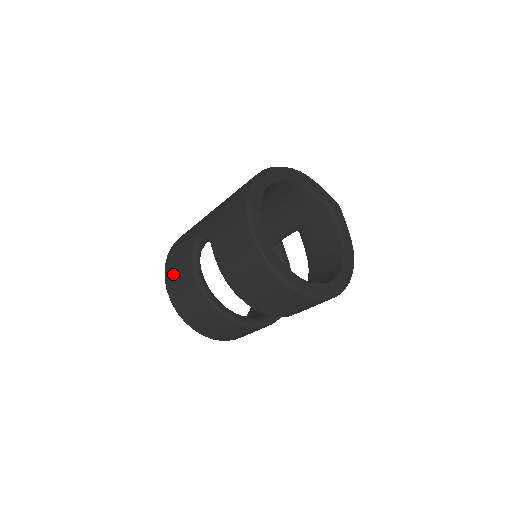
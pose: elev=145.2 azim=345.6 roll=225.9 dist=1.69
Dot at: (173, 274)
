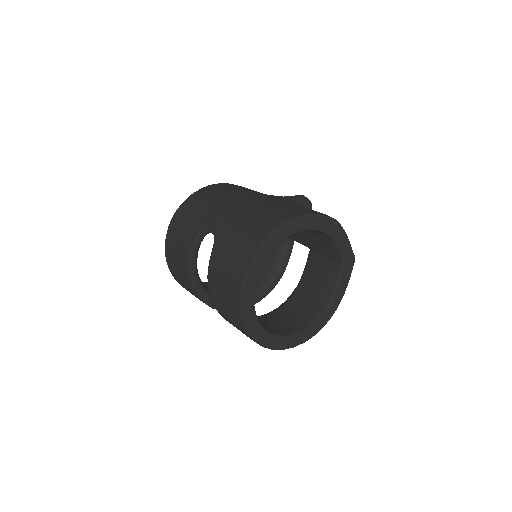
Dot at: (176, 231)
